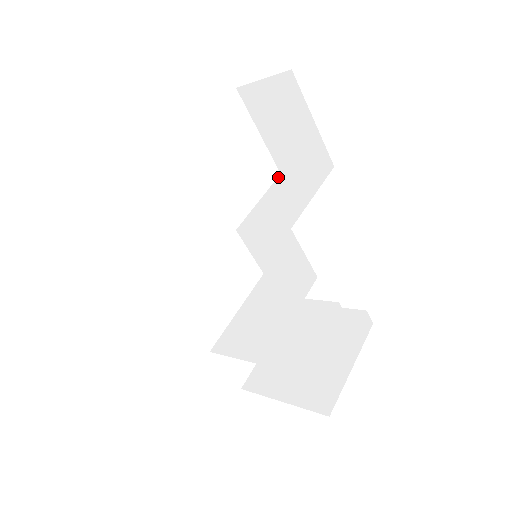
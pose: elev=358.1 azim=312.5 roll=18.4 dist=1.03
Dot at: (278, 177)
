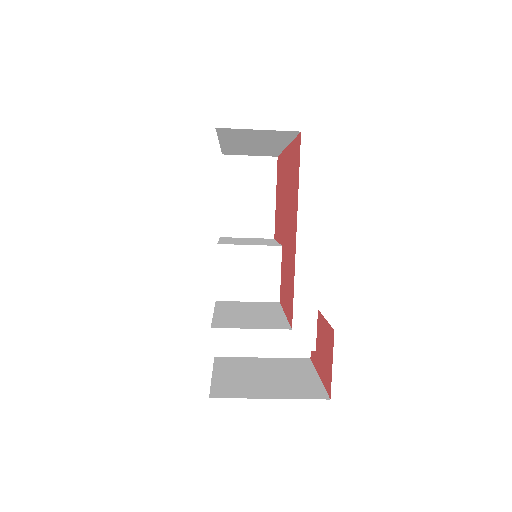
Dot at: (221, 237)
